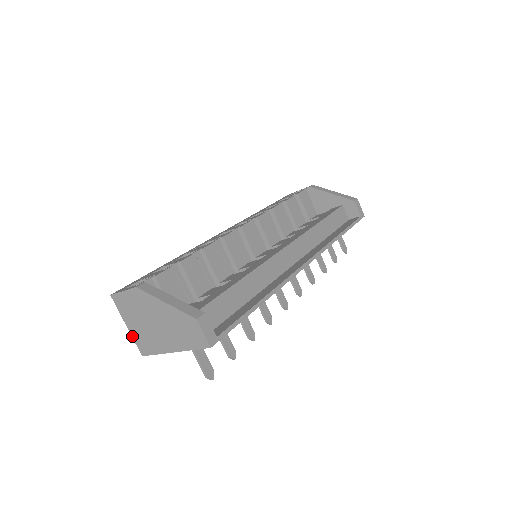
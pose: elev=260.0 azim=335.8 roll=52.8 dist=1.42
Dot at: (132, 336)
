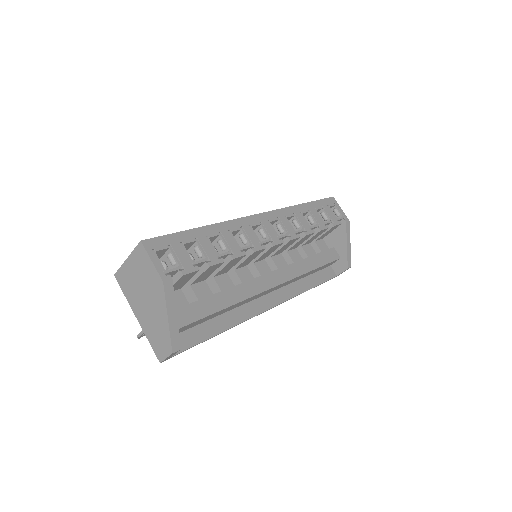
Dot at: (123, 265)
